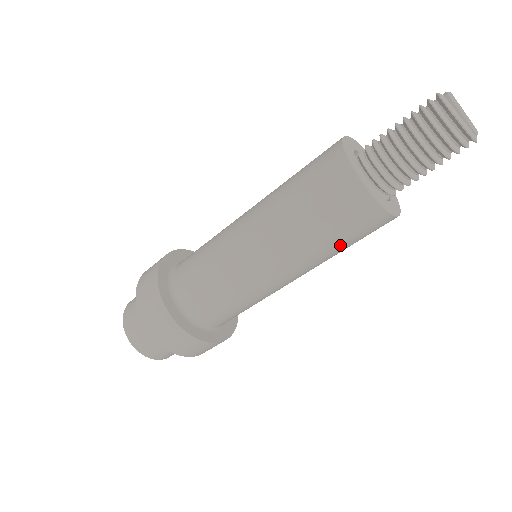
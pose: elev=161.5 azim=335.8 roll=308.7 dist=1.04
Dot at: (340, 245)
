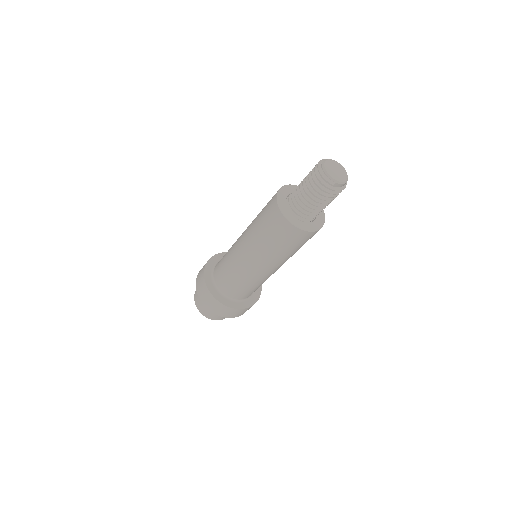
Dot at: (270, 240)
